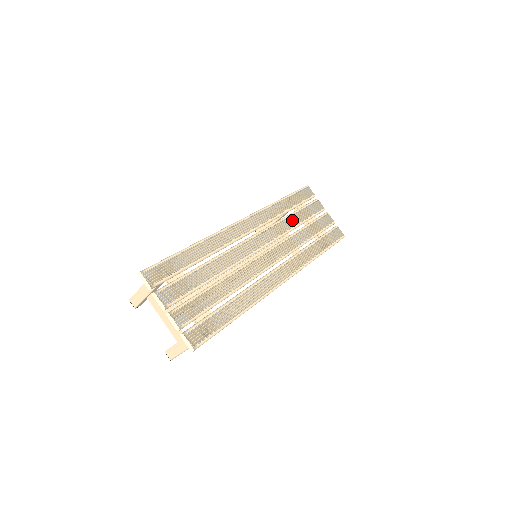
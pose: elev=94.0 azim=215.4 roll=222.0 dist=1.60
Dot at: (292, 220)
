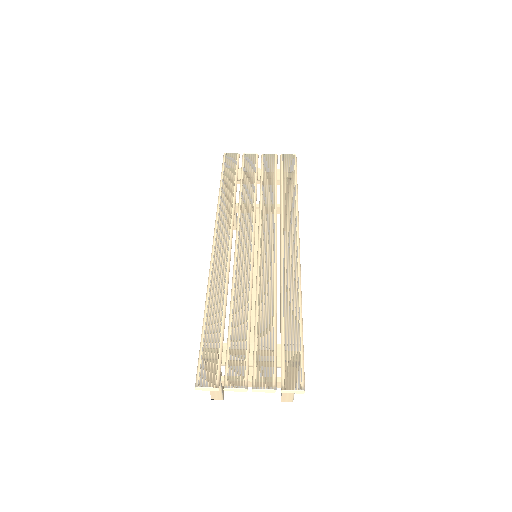
Dot at: (246, 195)
